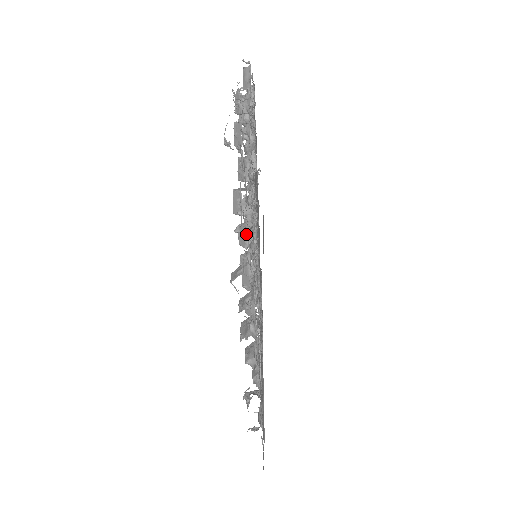
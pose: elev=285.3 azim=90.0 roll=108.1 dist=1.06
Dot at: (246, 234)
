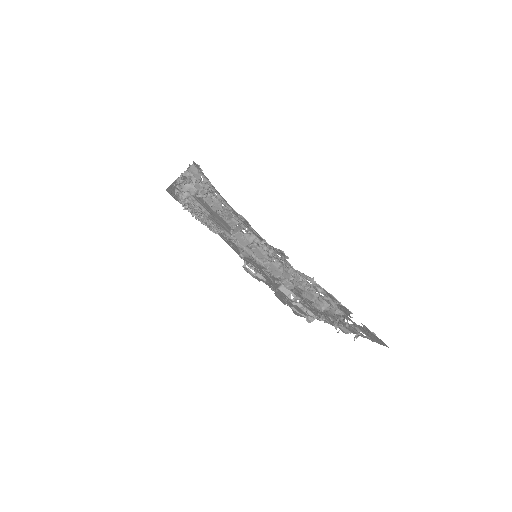
Dot at: occluded
